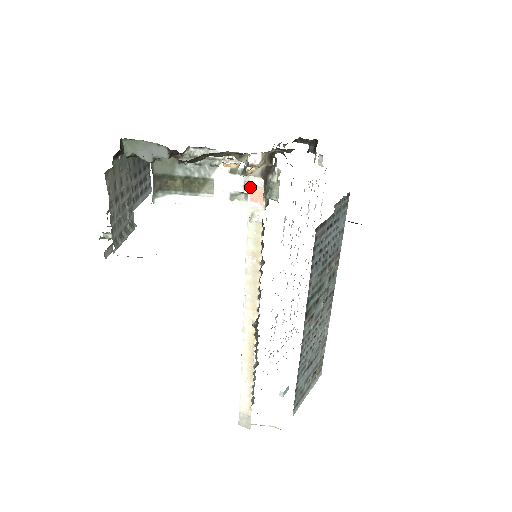
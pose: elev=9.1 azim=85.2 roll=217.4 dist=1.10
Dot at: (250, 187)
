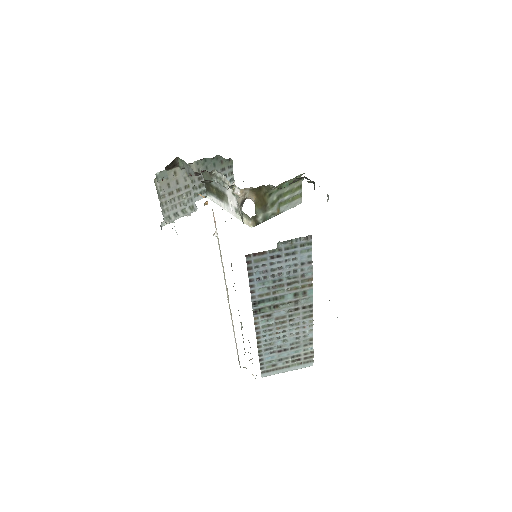
Dot at: occluded
